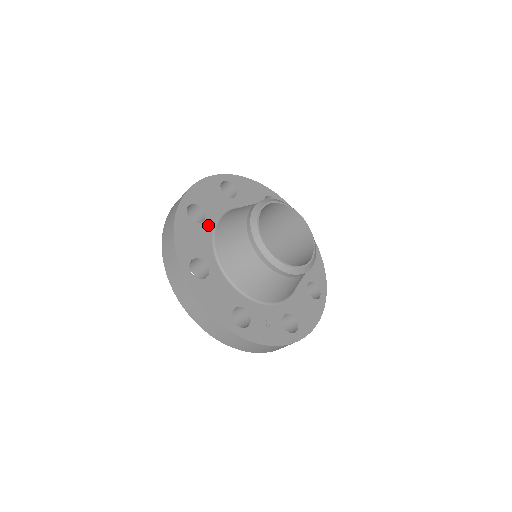
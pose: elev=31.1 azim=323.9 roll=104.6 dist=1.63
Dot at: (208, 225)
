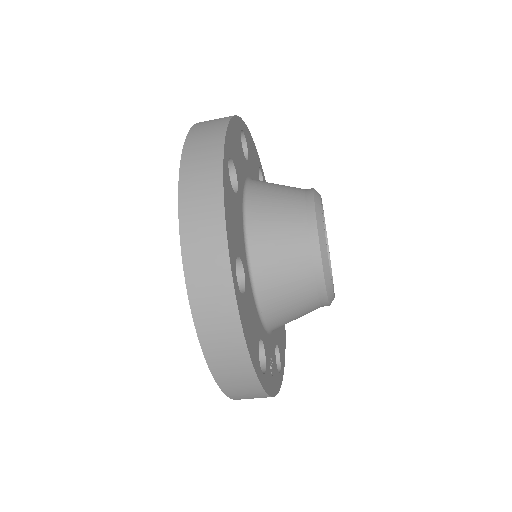
Dot at: (240, 199)
